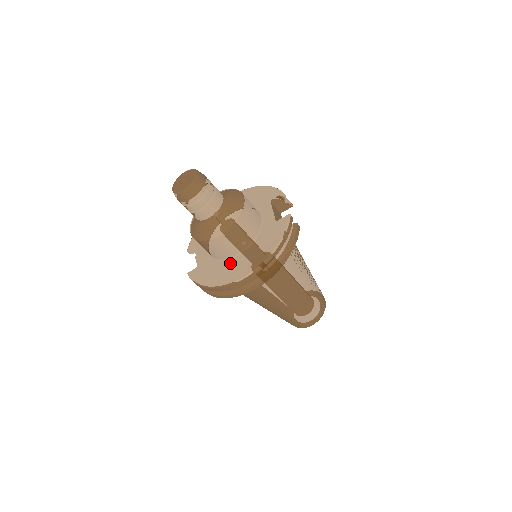
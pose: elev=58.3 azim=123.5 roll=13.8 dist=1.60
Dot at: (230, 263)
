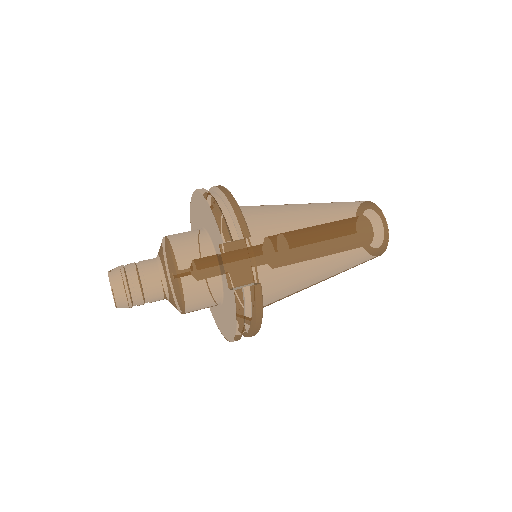
Dot at: (217, 309)
